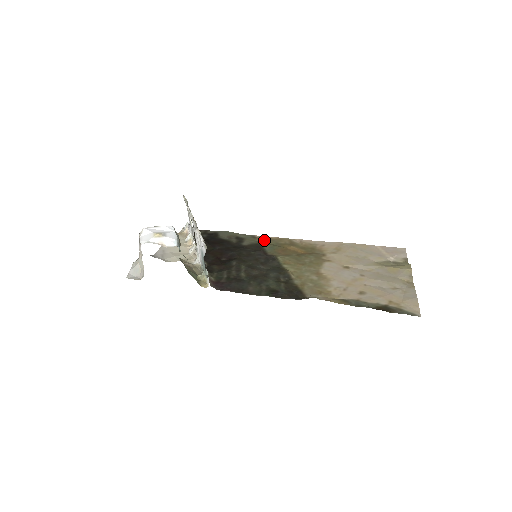
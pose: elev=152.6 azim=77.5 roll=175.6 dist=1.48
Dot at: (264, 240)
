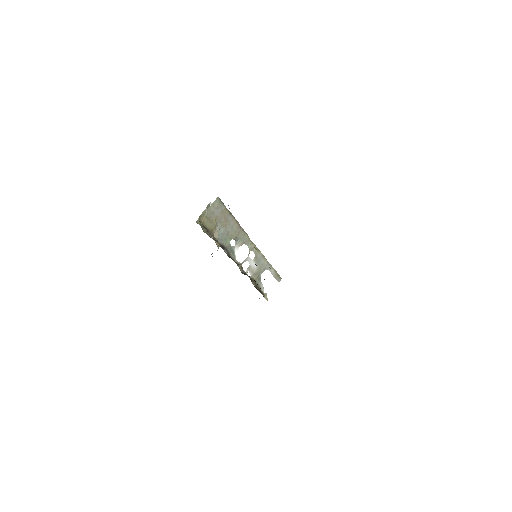
Dot at: occluded
